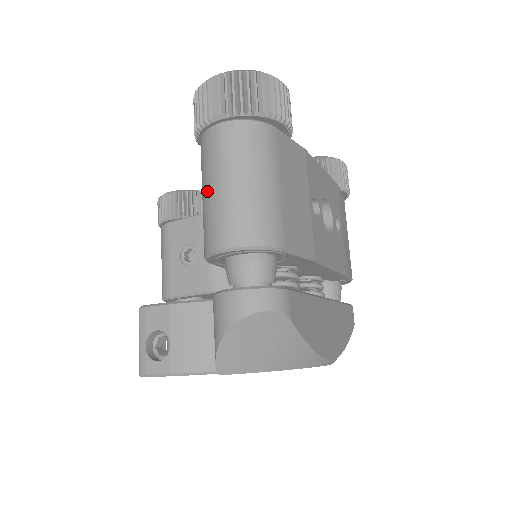
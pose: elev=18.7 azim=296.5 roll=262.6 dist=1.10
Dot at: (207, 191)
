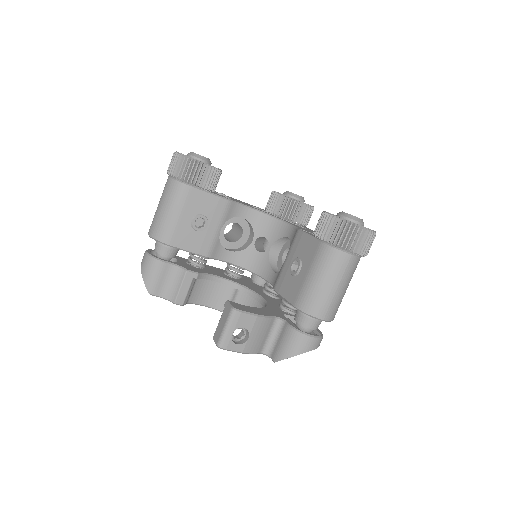
Dot at: (326, 284)
